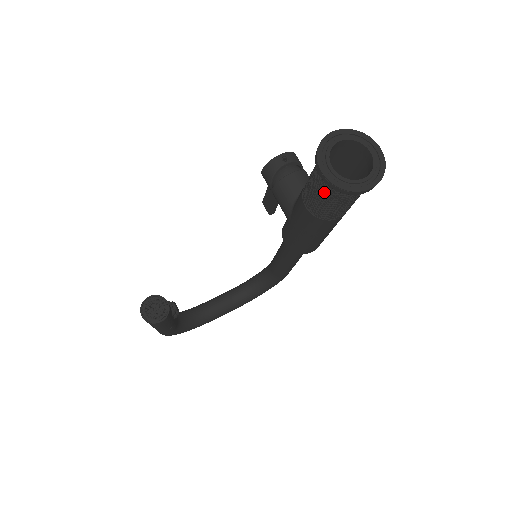
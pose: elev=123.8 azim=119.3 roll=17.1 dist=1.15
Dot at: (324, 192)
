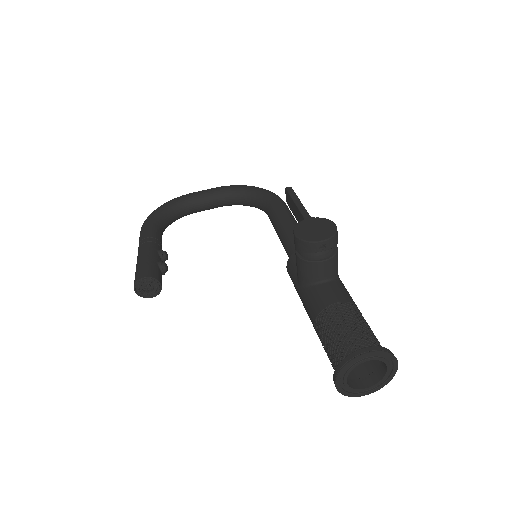
Dot at: occluded
